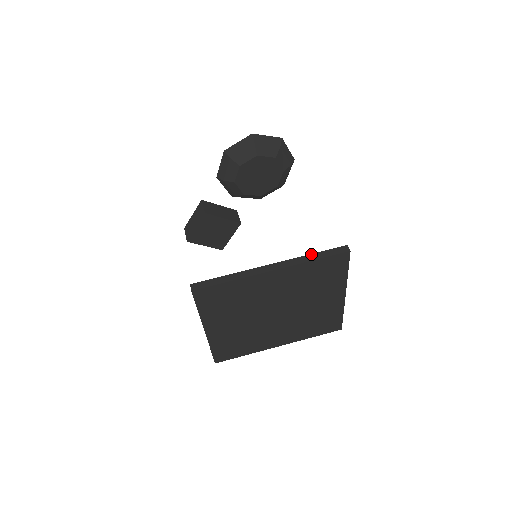
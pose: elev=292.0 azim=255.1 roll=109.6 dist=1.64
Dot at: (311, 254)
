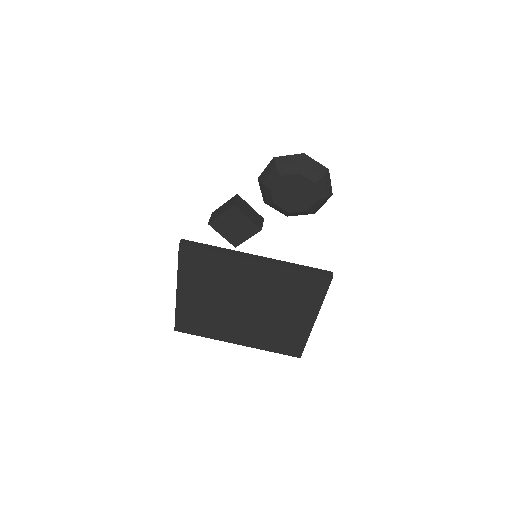
Dot at: (297, 264)
